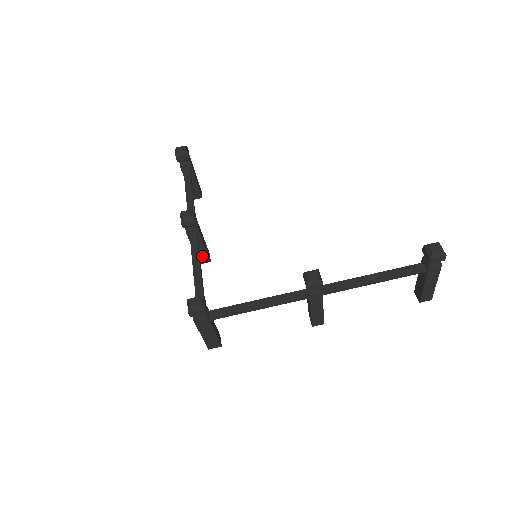
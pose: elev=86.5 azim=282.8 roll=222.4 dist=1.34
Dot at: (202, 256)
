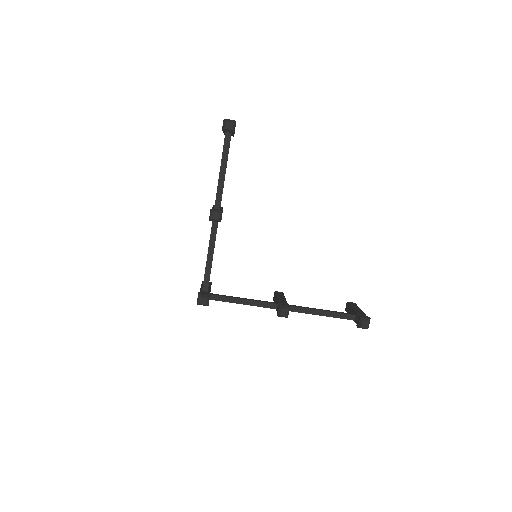
Dot at: occluded
